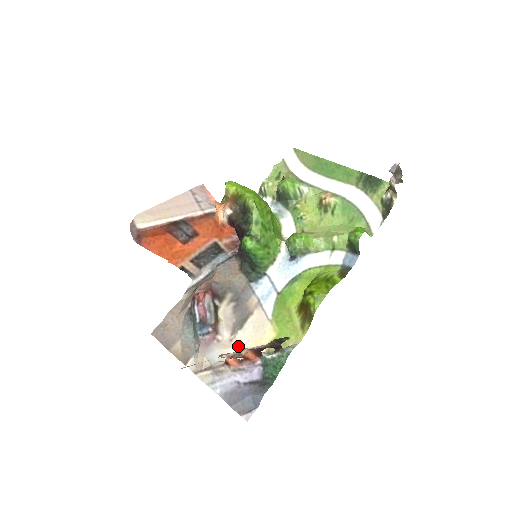
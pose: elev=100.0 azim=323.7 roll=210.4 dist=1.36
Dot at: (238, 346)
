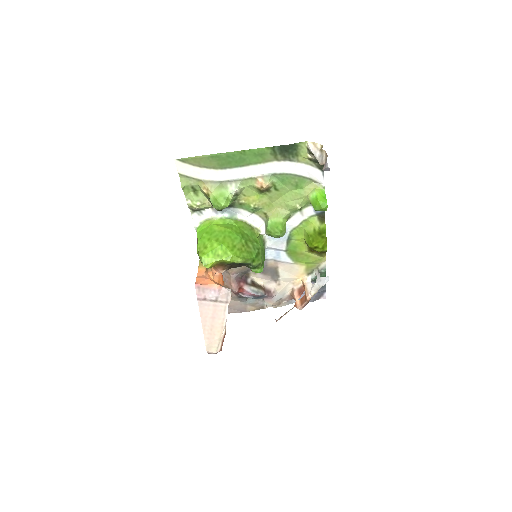
Dot at: (287, 283)
